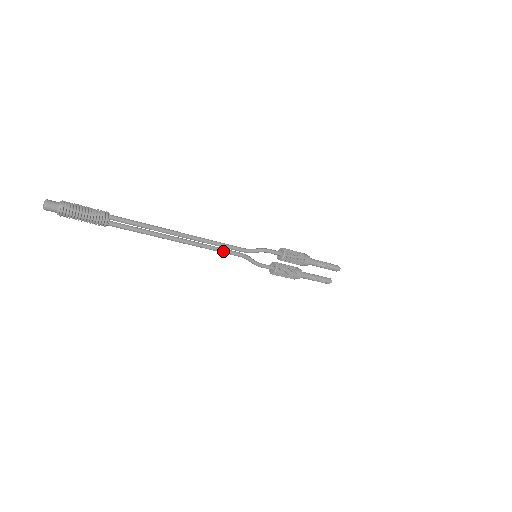
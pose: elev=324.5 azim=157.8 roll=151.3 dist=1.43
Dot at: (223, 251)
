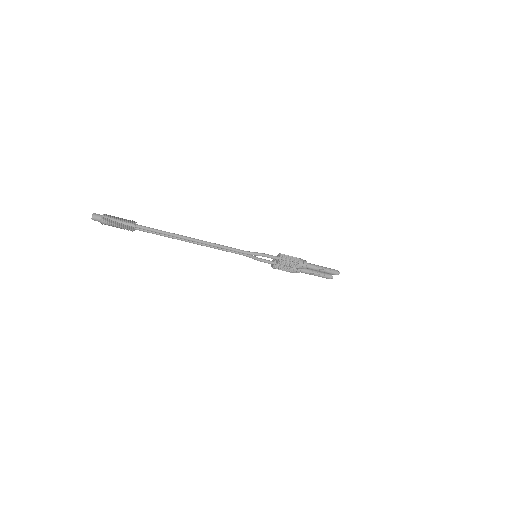
Dot at: (226, 251)
